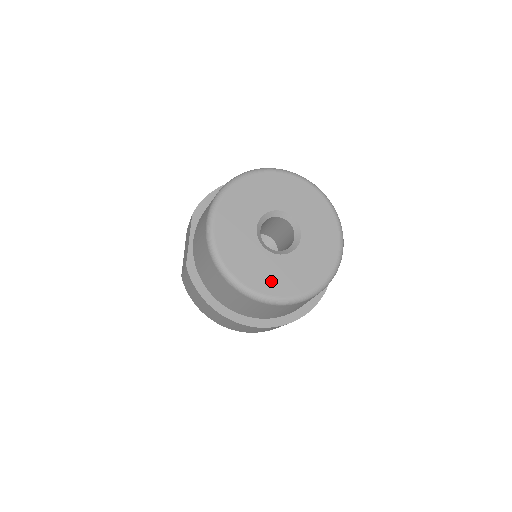
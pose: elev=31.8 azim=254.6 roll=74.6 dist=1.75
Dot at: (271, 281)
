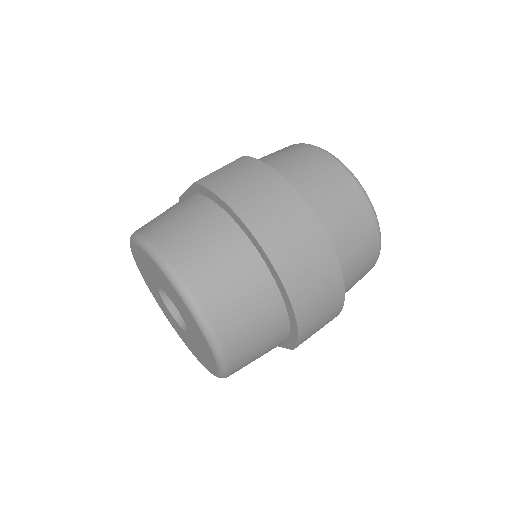
Dot at: occluded
